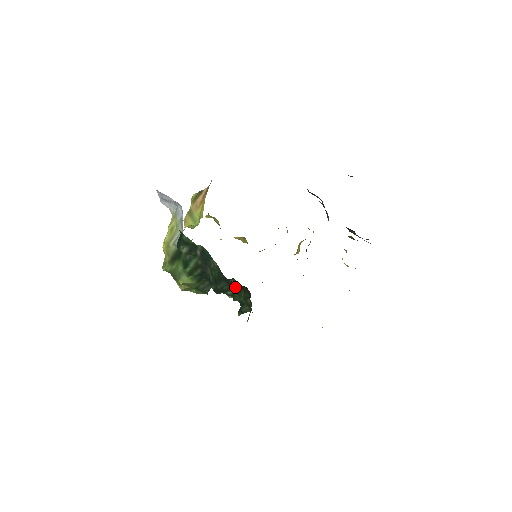
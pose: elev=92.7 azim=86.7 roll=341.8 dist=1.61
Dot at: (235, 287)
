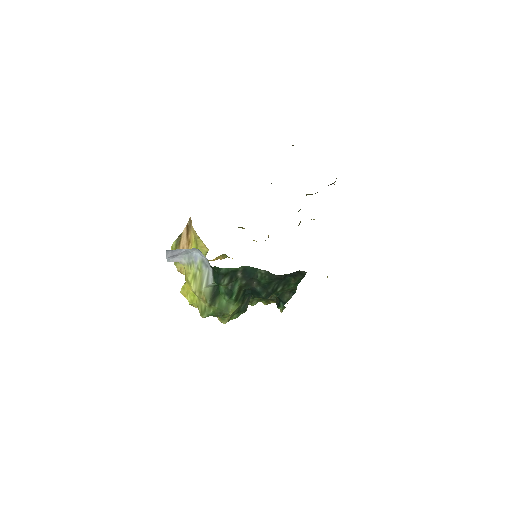
Dot at: (284, 280)
